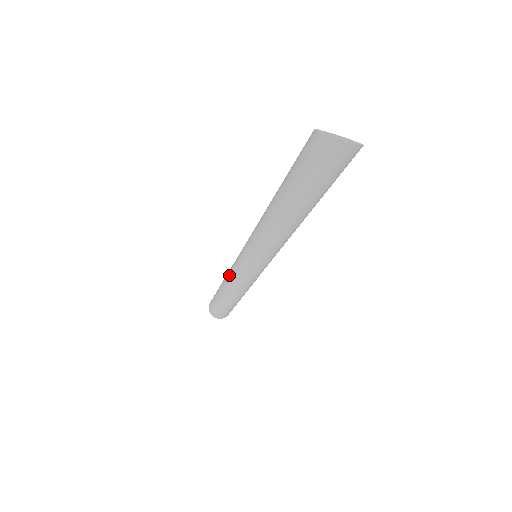
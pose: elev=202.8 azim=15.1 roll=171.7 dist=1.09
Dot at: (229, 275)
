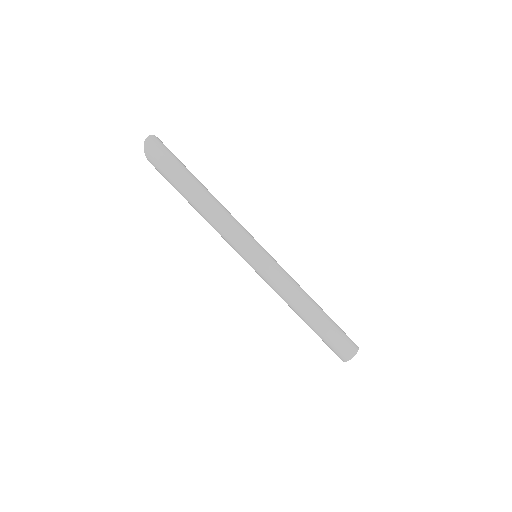
Dot at: (279, 293)
